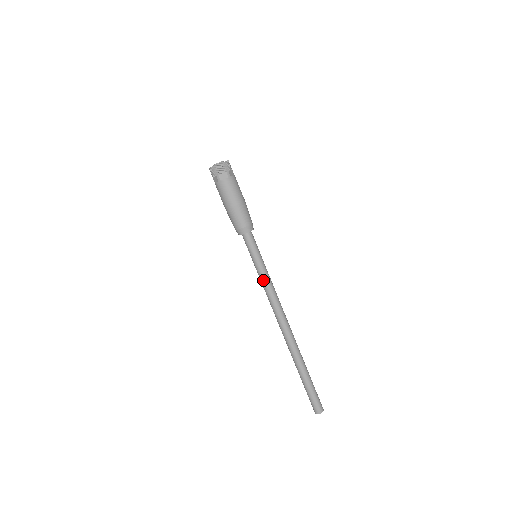
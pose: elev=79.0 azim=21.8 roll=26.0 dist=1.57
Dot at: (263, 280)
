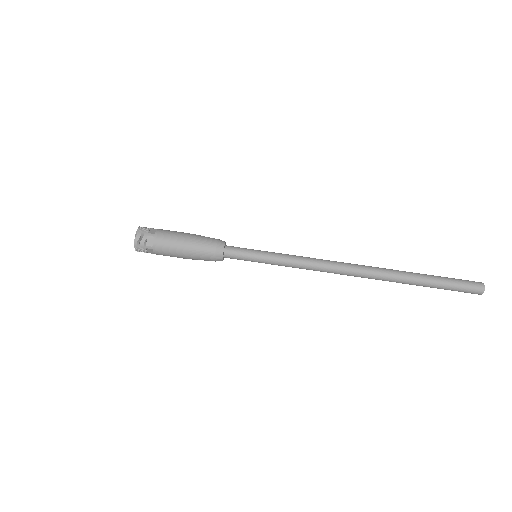
Dot at: (286, 264)
